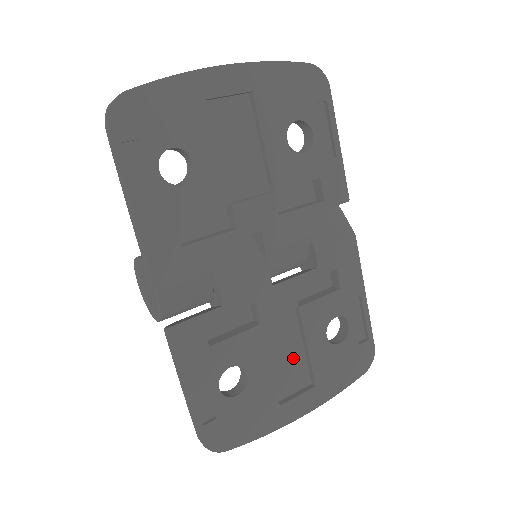
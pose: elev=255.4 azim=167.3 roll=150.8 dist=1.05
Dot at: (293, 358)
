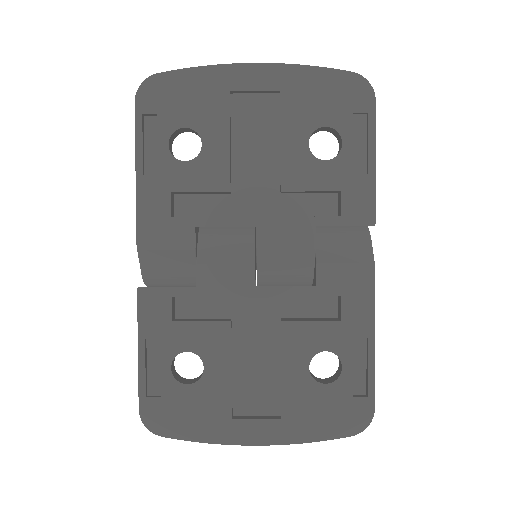
Dot at: (265, 376)
